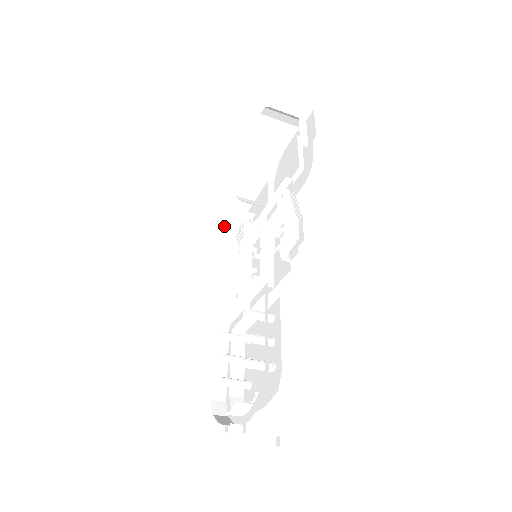
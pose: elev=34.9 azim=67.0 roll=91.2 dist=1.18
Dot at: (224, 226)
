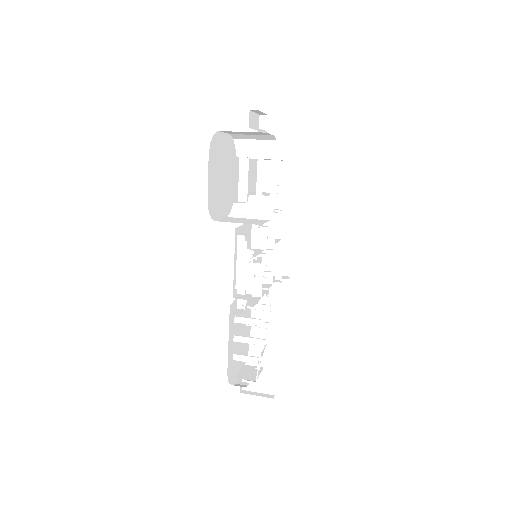
Dot at: (268, 169)
